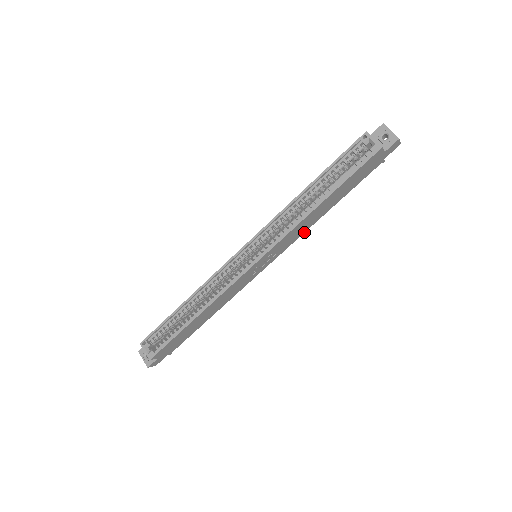
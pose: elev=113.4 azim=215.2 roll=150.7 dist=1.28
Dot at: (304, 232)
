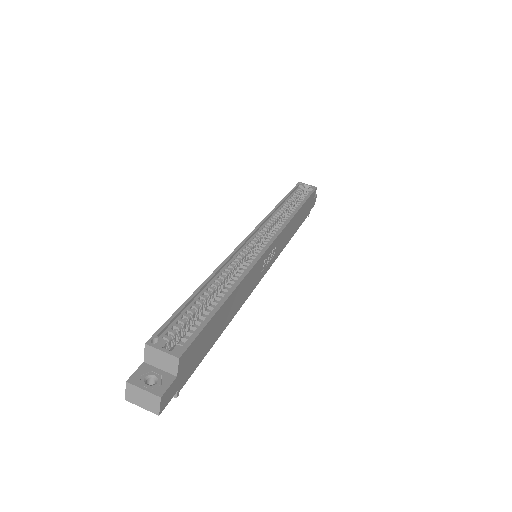
Dot at: (282, 249)
